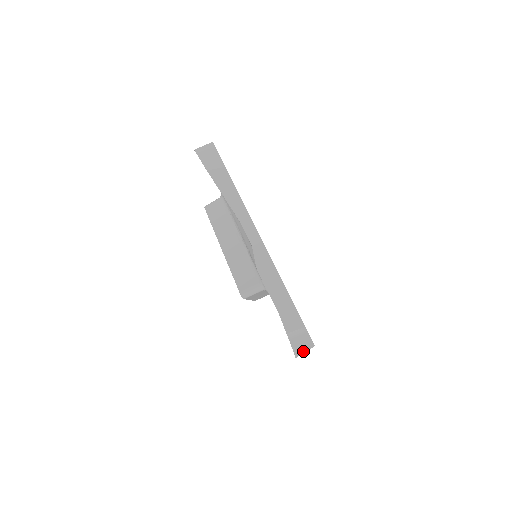
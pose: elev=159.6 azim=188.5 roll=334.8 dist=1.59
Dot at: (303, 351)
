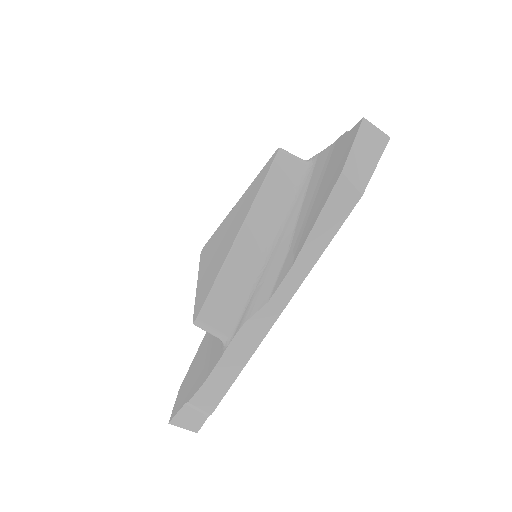
Dot at: (182, 426)
